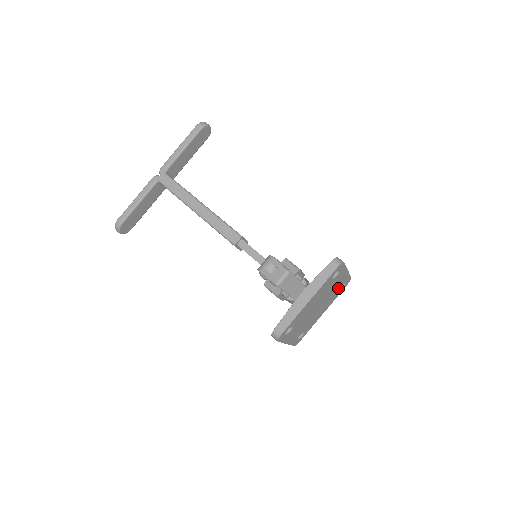
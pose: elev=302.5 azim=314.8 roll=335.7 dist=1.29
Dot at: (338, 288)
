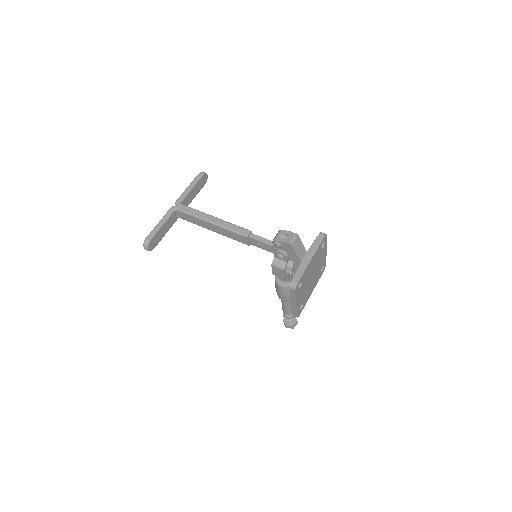
Dot at: (321, 268)
